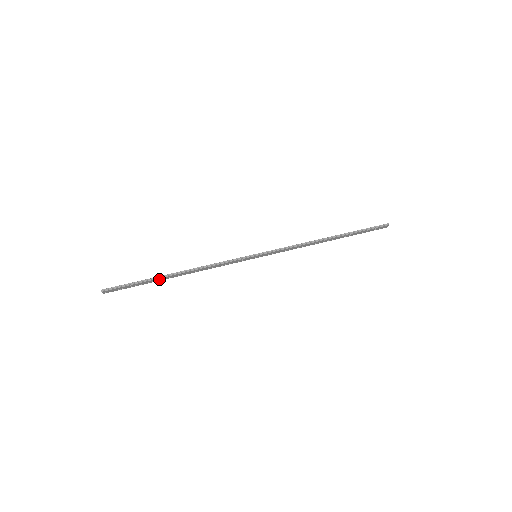
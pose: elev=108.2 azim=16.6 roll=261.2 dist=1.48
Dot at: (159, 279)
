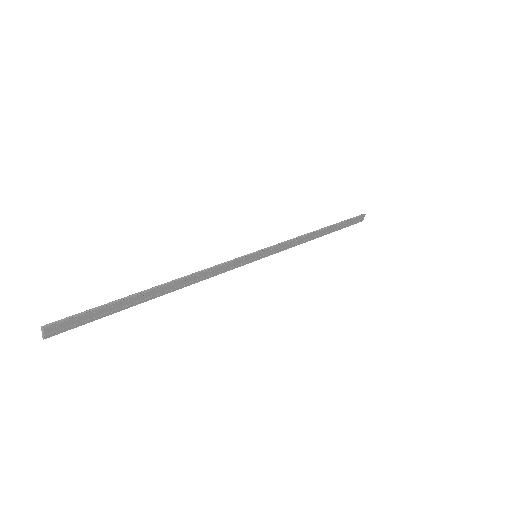
Dot at: (138, 299)
